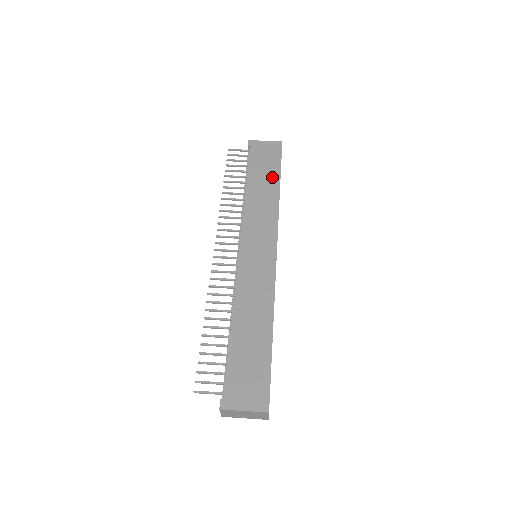
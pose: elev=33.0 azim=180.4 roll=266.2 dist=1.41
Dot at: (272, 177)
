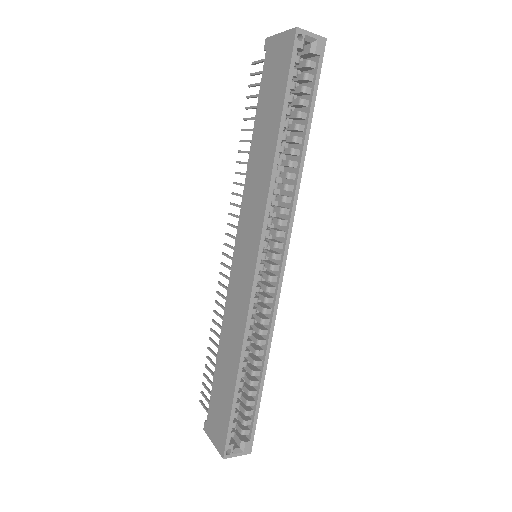
Dot at: (273, 119)
